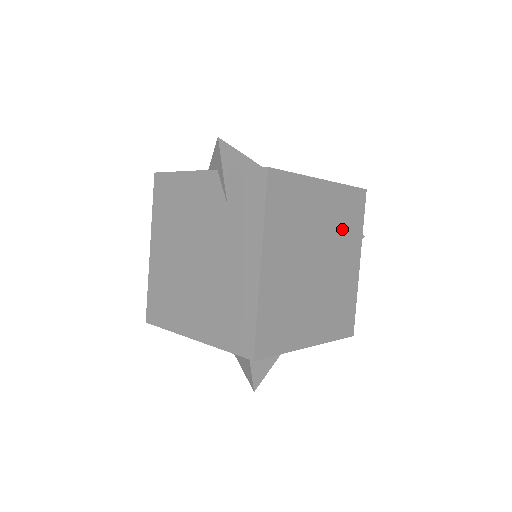
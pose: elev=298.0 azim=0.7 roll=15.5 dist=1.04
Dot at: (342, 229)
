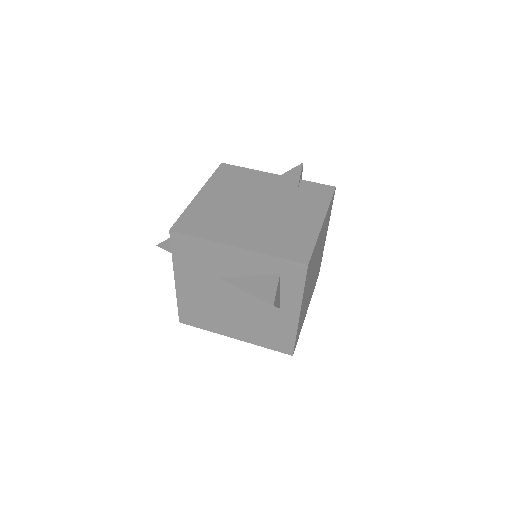
Dot at: (316, 274)
